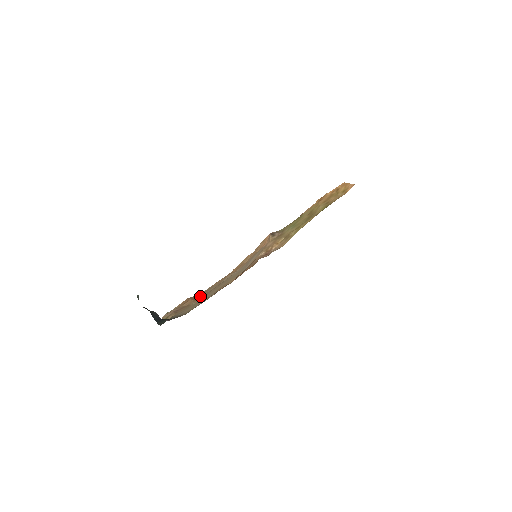
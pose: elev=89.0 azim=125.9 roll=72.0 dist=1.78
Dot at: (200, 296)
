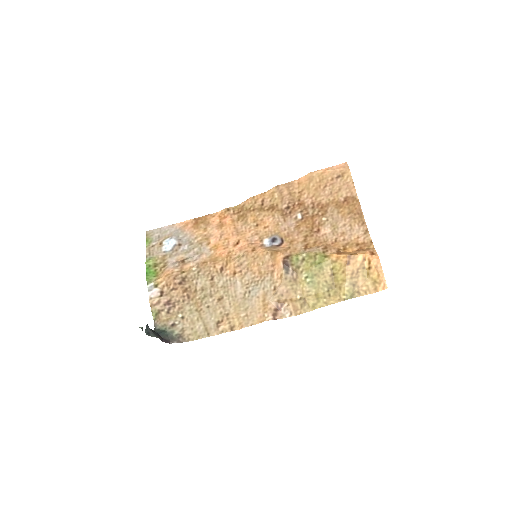
Dot at: (191, 287)
